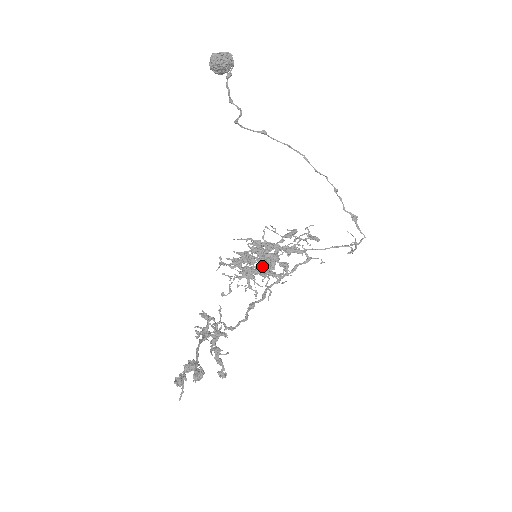
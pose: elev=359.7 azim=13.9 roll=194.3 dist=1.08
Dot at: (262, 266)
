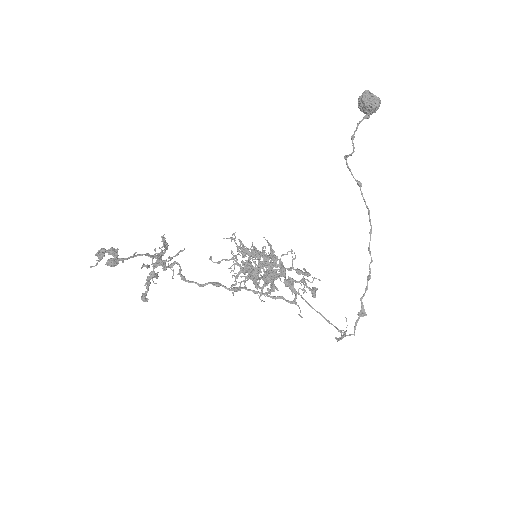
Dot at: (256, 270)
